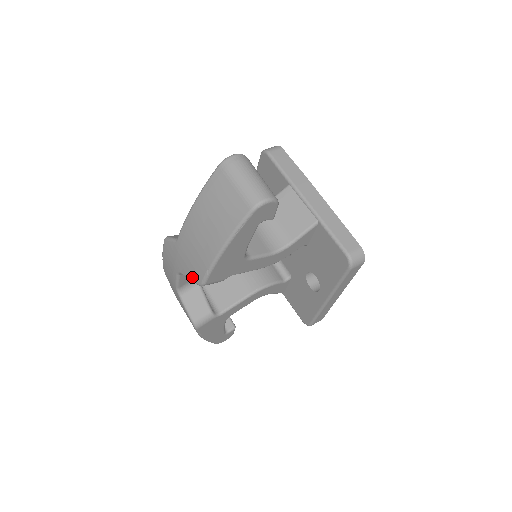
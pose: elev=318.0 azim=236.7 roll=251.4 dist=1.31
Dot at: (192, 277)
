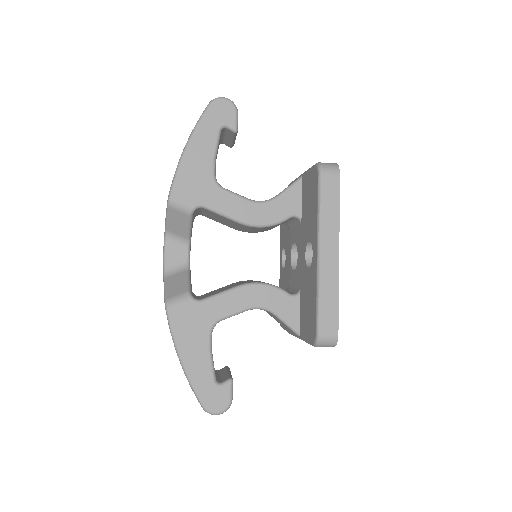
Dot at: occluded
